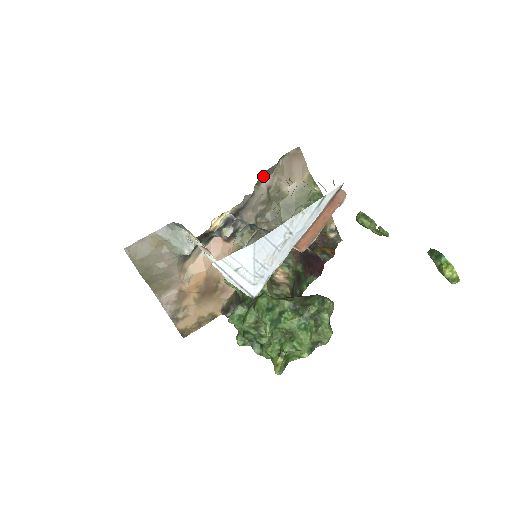
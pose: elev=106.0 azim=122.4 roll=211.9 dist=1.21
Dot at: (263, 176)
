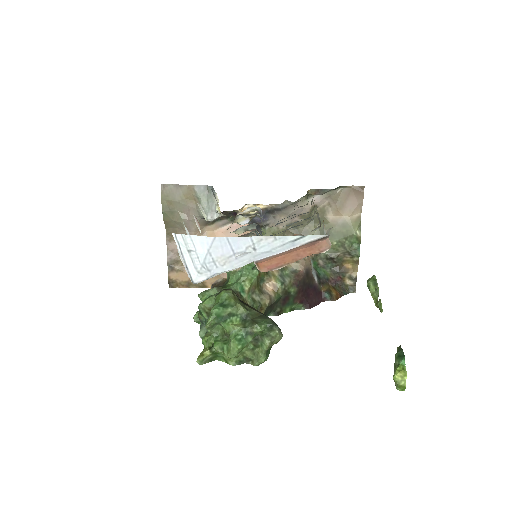
Dot at: (312, 193)
